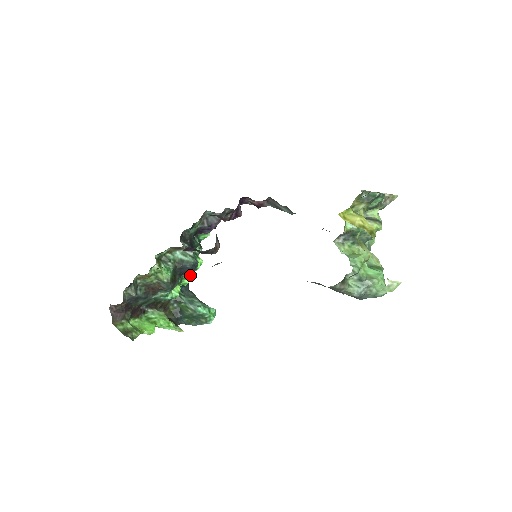
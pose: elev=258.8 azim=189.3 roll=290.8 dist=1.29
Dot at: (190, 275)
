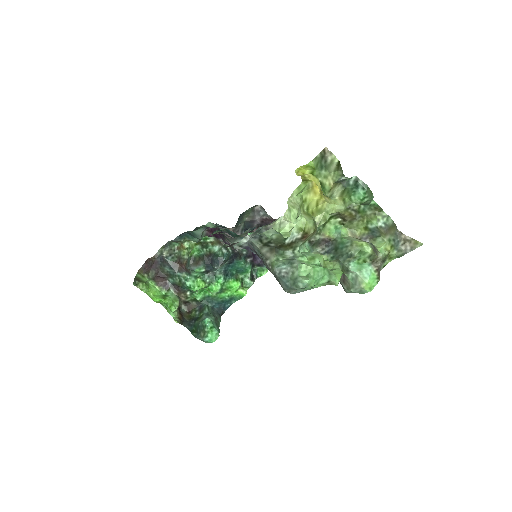
Dot at: (231, 304)
